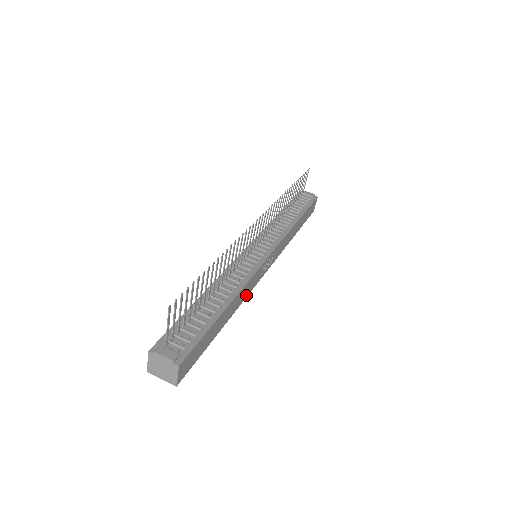
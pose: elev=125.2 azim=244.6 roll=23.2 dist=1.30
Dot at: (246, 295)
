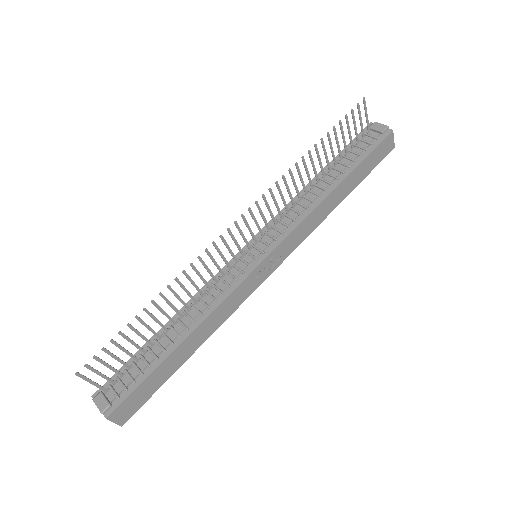
Dot at: (230, 312)
